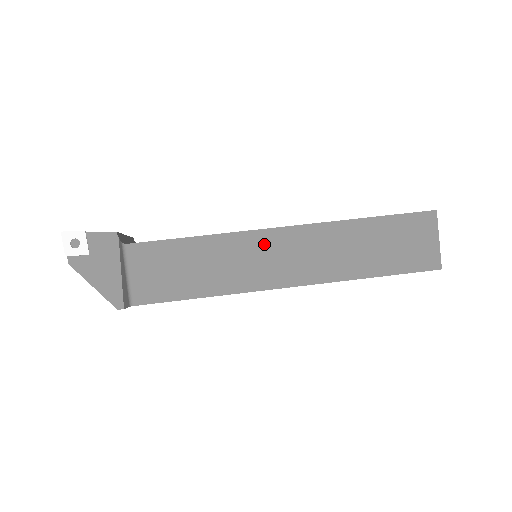
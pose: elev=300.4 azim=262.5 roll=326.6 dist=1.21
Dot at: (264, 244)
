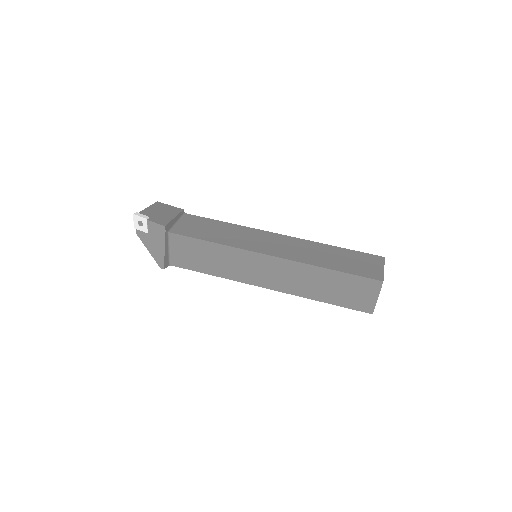
Dot at: (256, 261)
